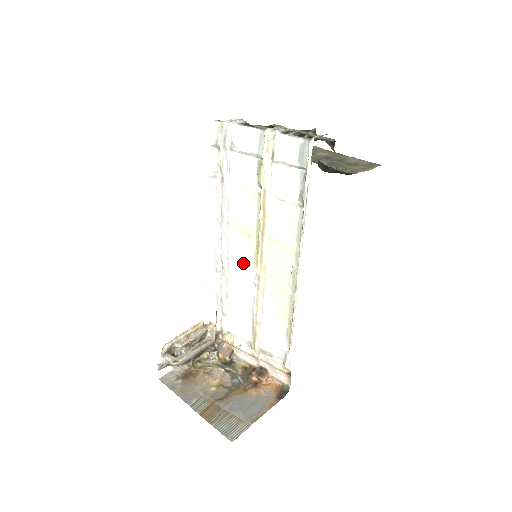
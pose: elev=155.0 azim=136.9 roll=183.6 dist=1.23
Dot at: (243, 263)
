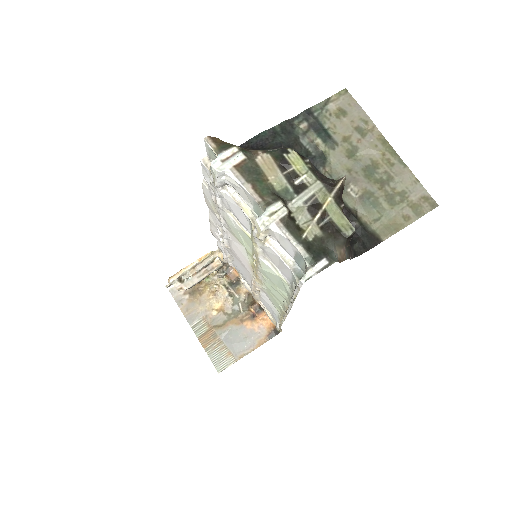
Dot at: (242, 258)
